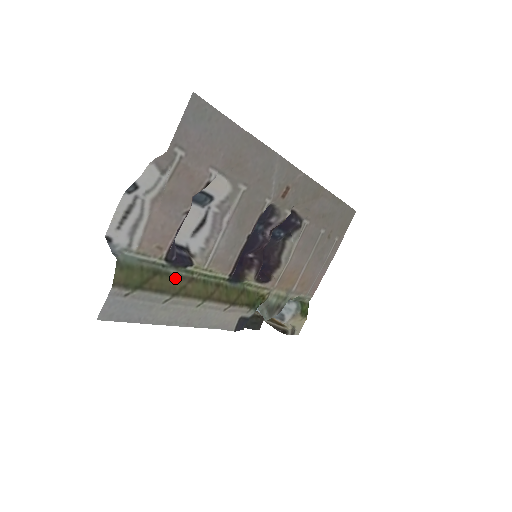
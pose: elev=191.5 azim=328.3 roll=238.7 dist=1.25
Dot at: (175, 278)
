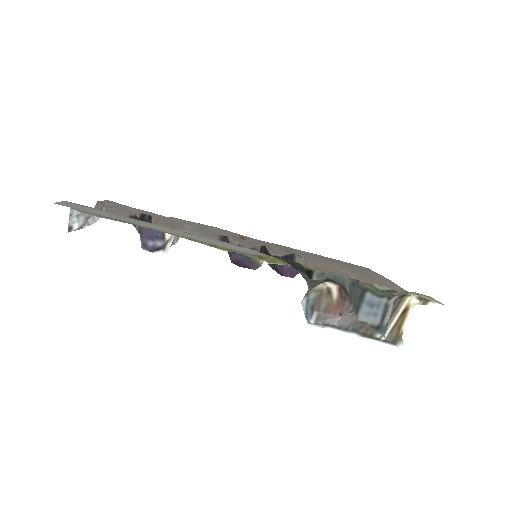
Dot at: (145, 227)
